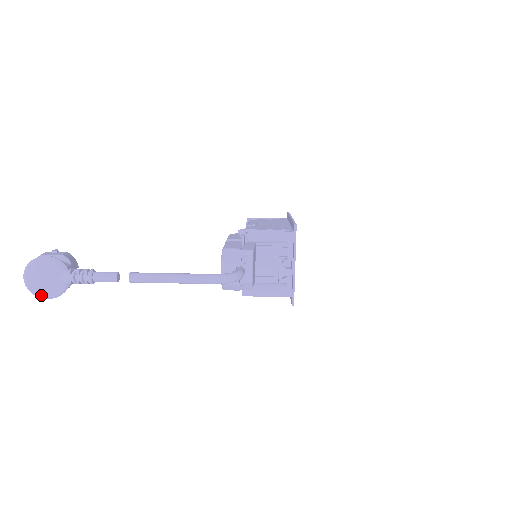
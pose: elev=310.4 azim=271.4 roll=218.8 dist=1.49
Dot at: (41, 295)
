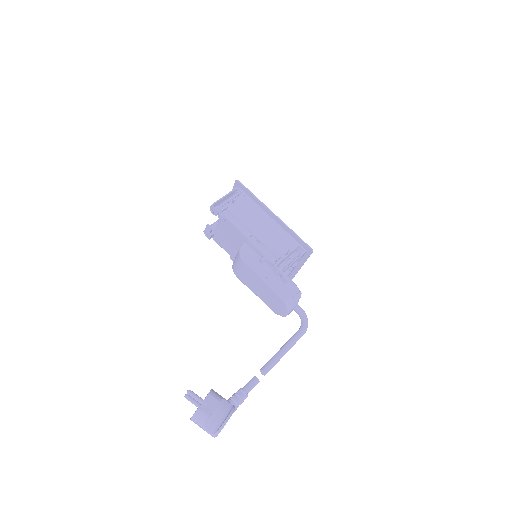
Dot at: occluded
